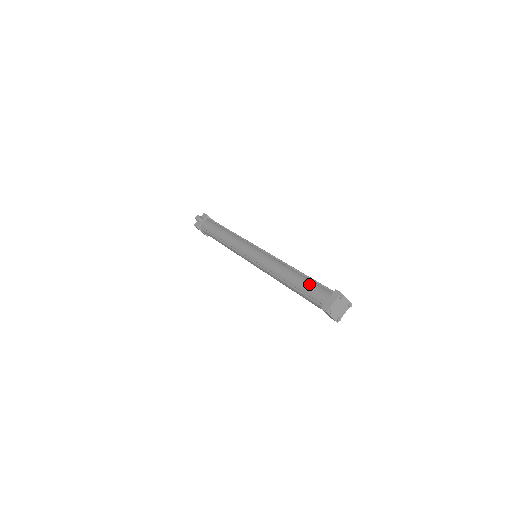
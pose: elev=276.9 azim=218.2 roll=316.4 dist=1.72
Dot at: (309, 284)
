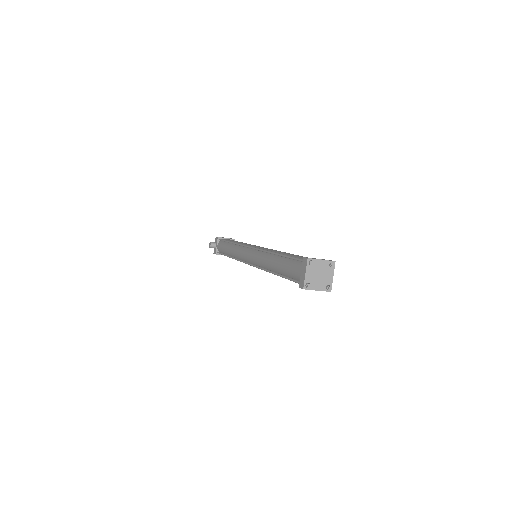
Dot at: (286, 264)
